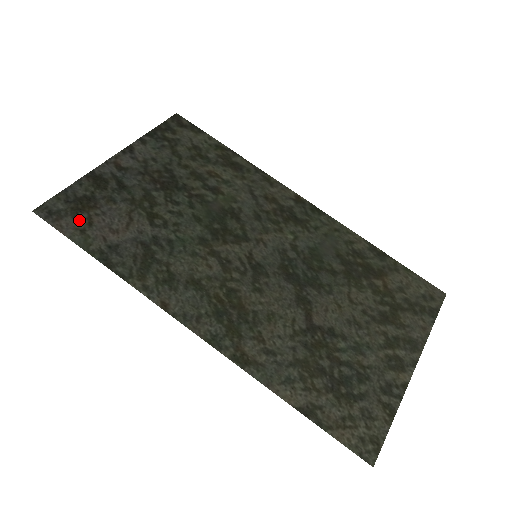
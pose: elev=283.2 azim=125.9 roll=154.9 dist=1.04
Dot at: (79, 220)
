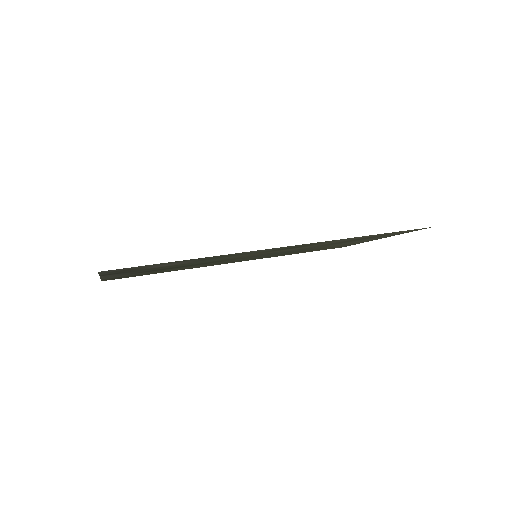
Dot at: occluded
